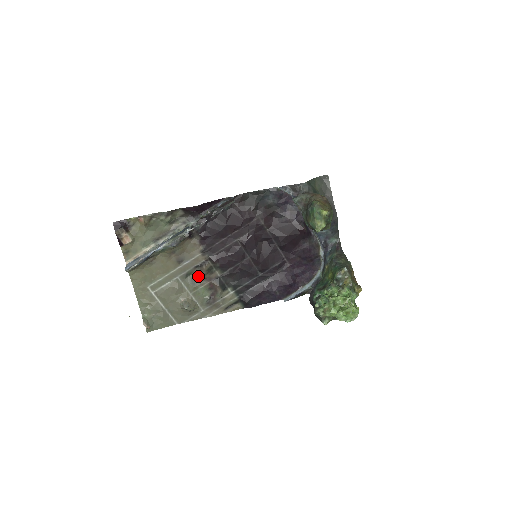
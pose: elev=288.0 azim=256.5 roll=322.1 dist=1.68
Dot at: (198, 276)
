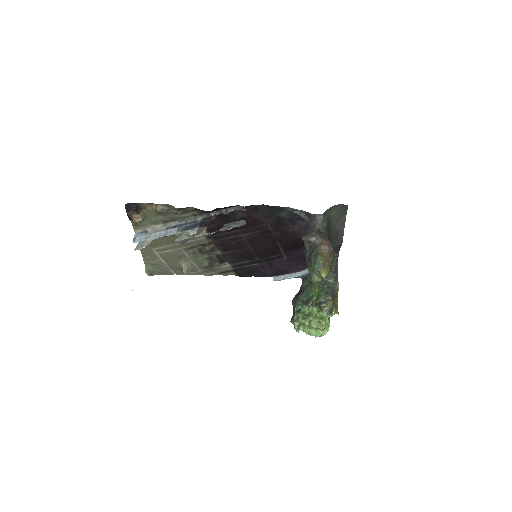
Dot at: (200, 251)
